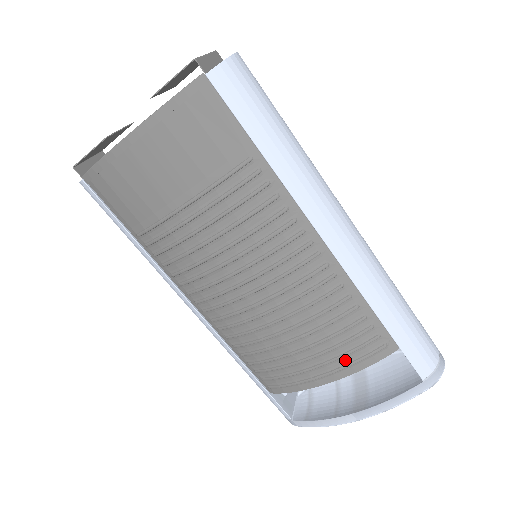
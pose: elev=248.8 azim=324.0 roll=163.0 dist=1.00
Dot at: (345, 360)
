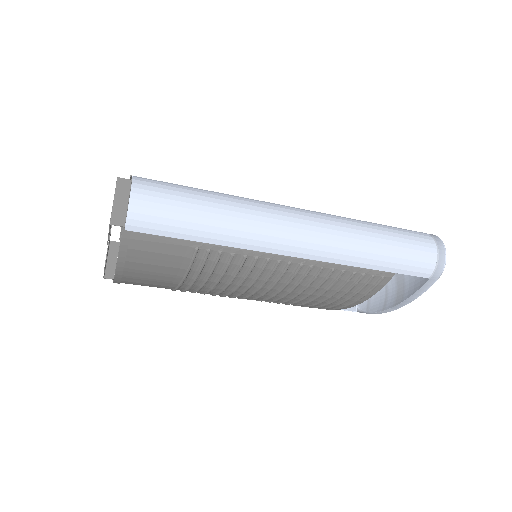
Dot at: (360, 294)
